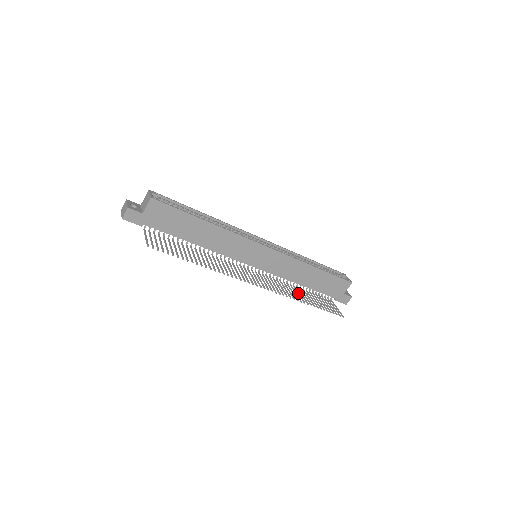
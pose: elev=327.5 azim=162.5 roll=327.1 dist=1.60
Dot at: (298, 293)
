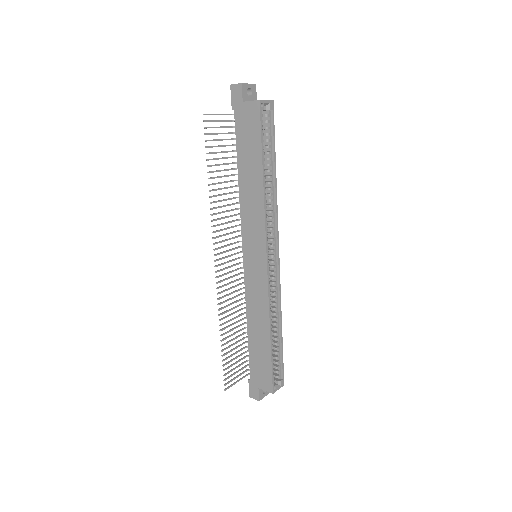
Dot at: (234, 323)
